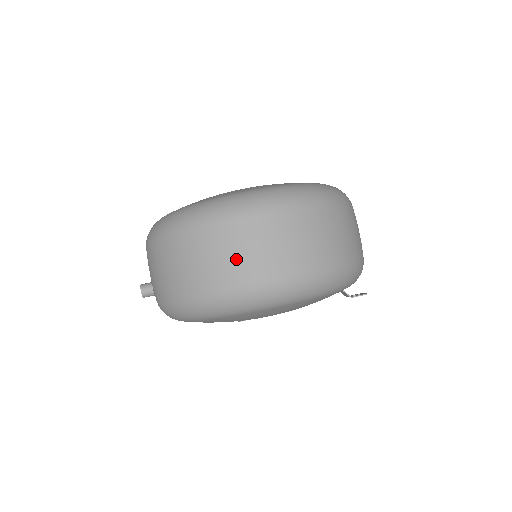
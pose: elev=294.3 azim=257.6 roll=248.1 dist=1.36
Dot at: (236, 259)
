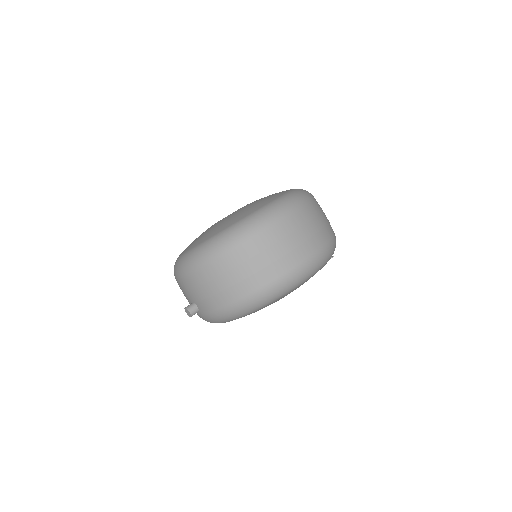
Dot at: (280, 254)
